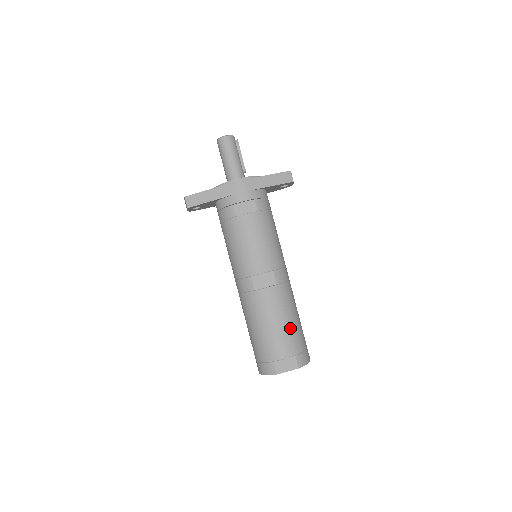
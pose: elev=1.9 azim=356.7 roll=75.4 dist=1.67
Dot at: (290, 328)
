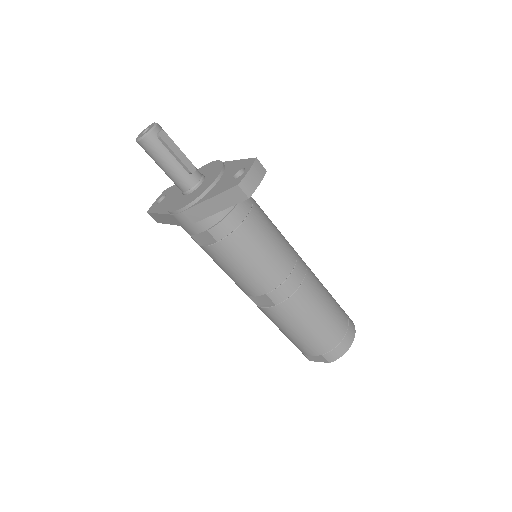
Dot at: (308, 336)
